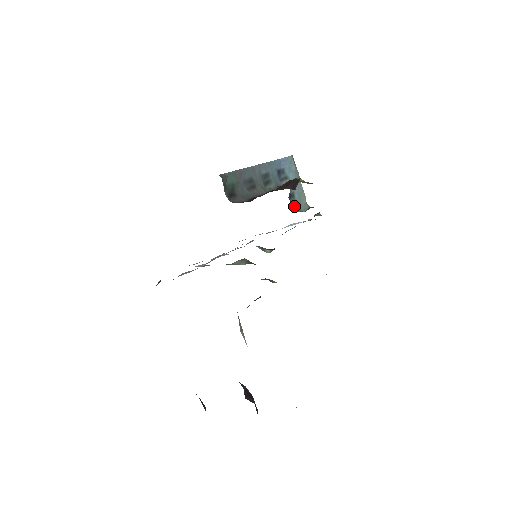
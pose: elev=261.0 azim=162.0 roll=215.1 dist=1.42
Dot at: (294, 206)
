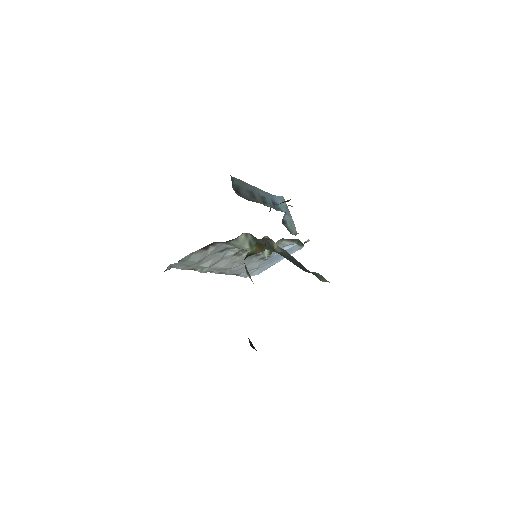
Dot at: (287, 229)
